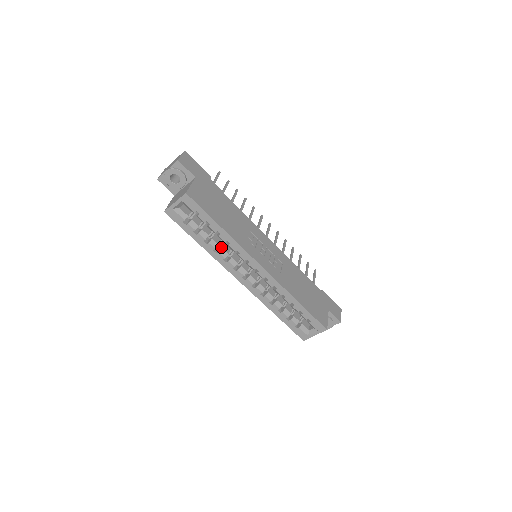
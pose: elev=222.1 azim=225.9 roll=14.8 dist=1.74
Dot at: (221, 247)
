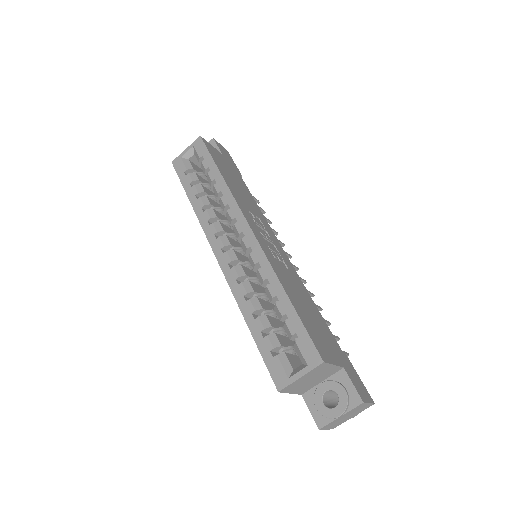
Dot at: (213, 210)
